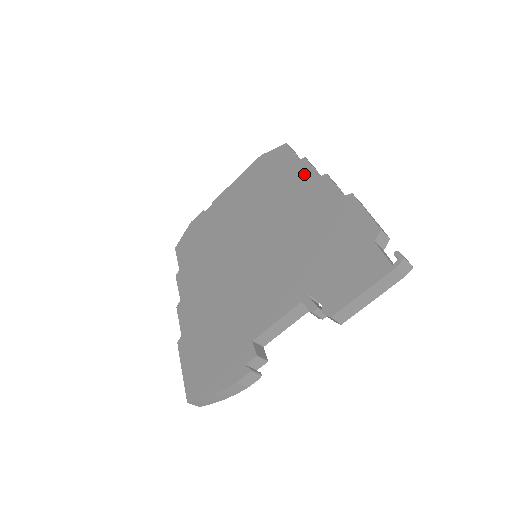
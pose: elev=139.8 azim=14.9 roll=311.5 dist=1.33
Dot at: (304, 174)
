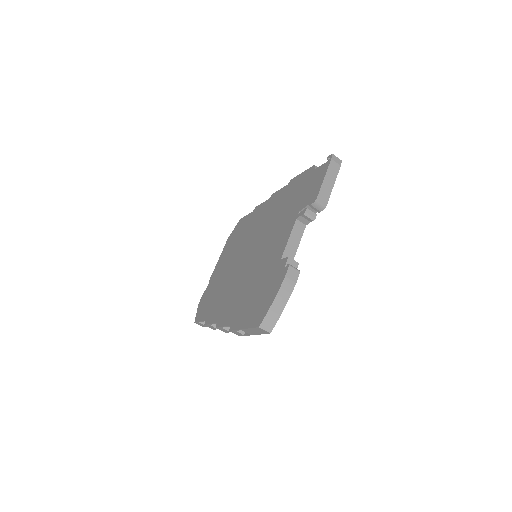
Dot at: (260, 208)
